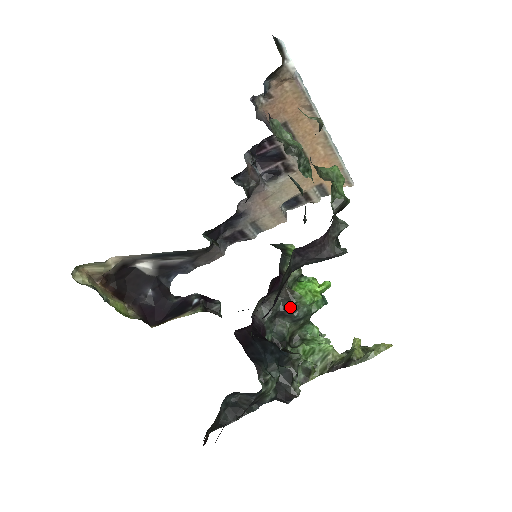
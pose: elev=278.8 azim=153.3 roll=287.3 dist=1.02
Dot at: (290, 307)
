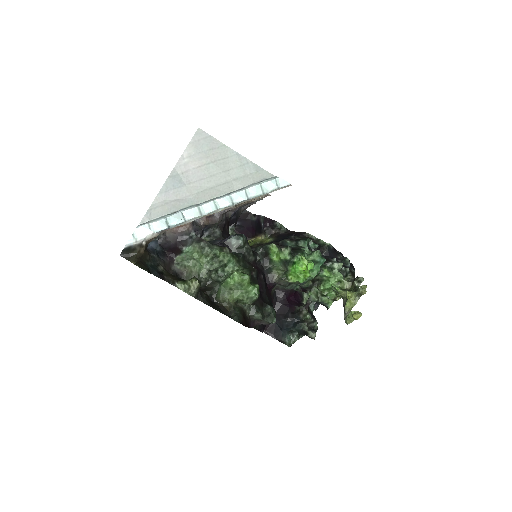
Dot at: occluded
